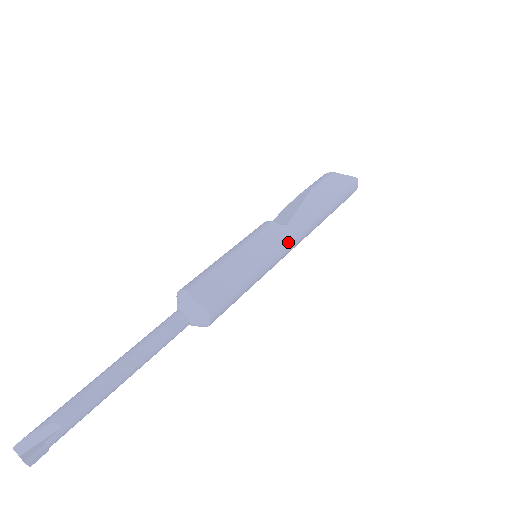
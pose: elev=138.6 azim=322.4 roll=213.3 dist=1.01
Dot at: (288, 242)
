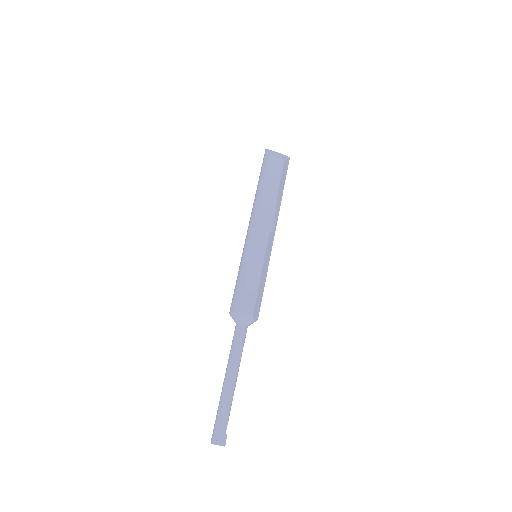
Dot at: (272, 242)
